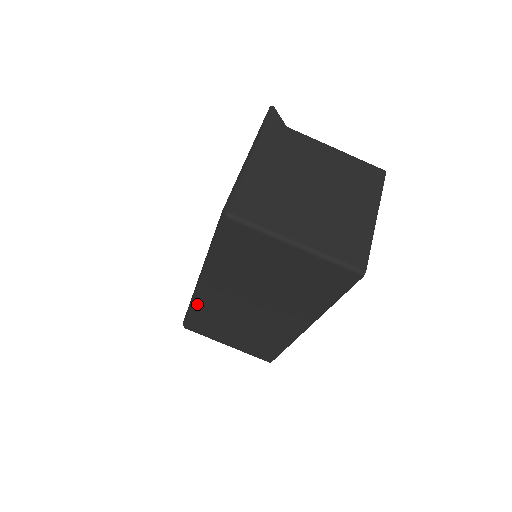
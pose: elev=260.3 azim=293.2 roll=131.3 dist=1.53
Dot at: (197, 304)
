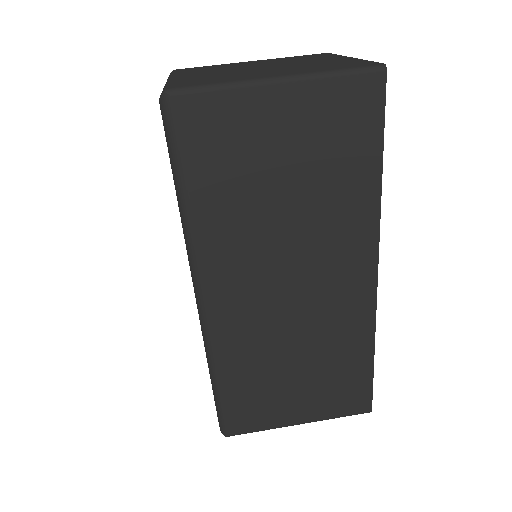
Dot at: (217, 354)
